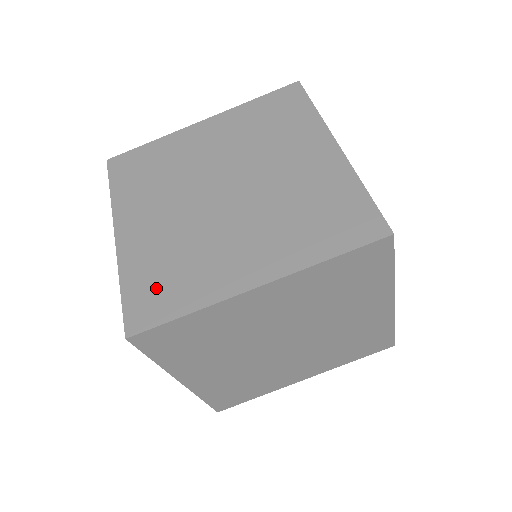
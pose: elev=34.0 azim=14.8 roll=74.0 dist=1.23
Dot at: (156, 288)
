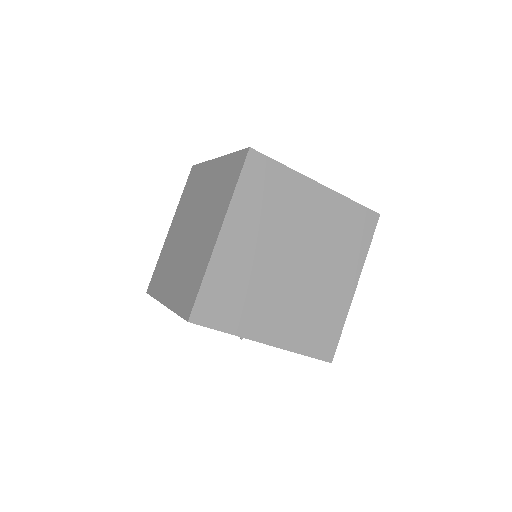
Dot at: (187, 292)
